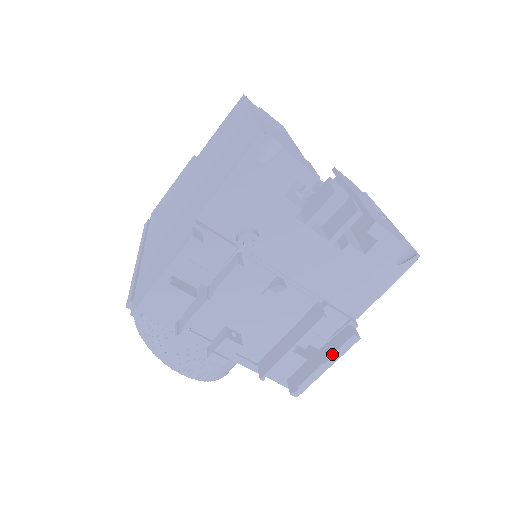
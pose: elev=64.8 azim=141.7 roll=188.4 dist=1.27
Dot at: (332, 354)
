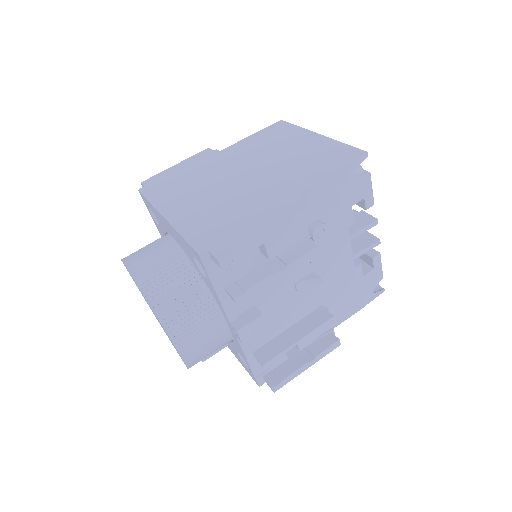
Dot at: (319, 354)
